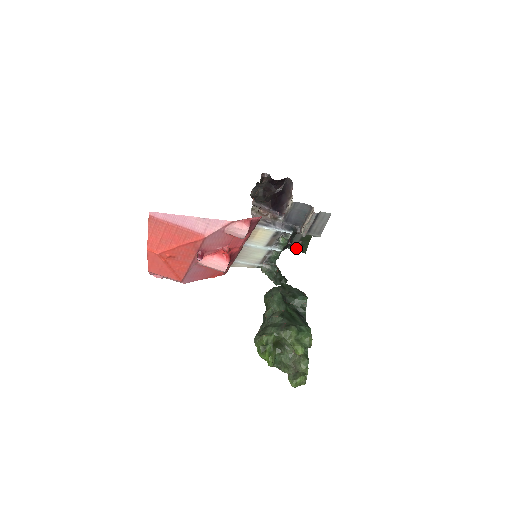
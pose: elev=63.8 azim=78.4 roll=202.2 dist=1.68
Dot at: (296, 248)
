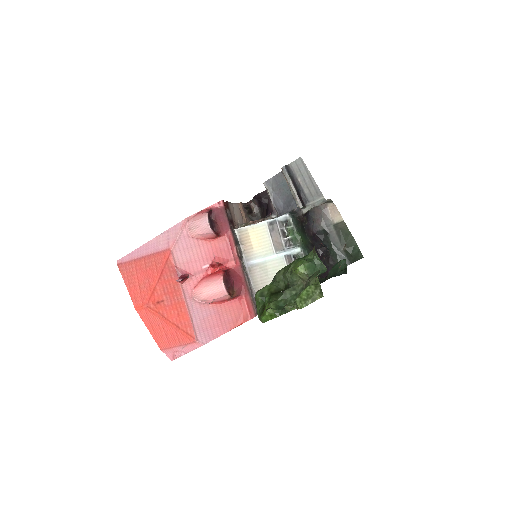
Dot at: (350, 261)
